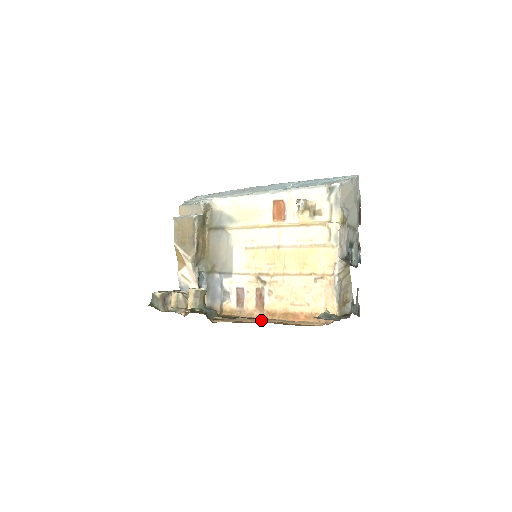
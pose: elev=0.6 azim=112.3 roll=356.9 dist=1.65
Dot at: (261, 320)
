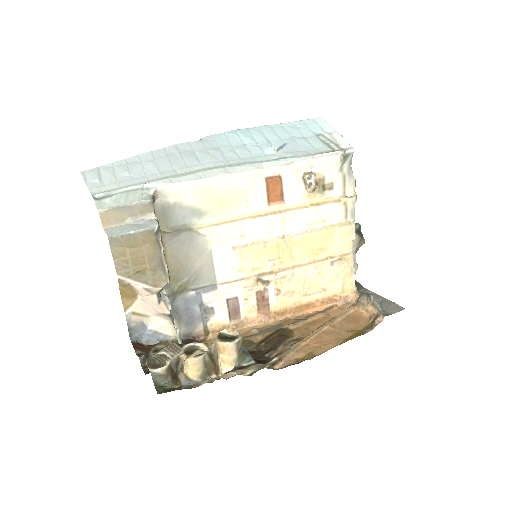
Dot at: (312, 335)
